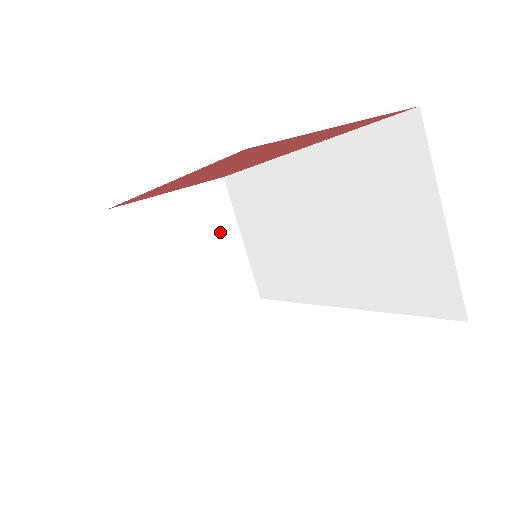
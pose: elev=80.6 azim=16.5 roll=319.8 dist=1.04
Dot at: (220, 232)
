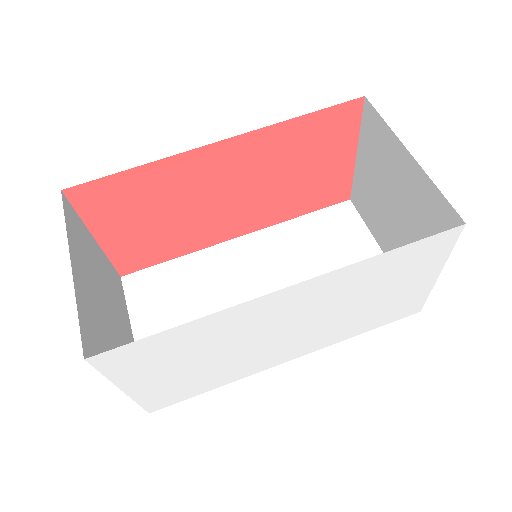
Dot at: (121, 313)
